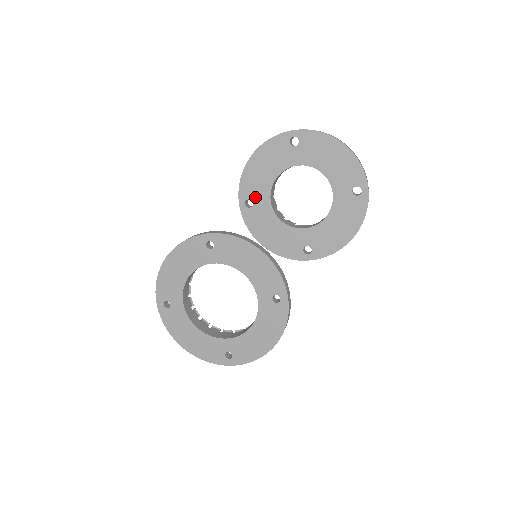
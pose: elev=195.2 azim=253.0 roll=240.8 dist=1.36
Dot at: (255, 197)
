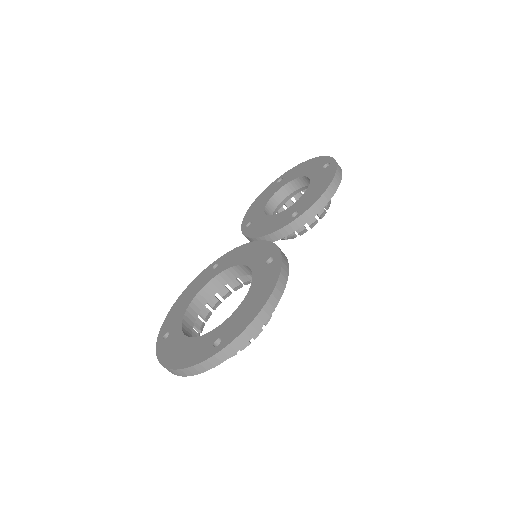
Dot at: (253, 219)
